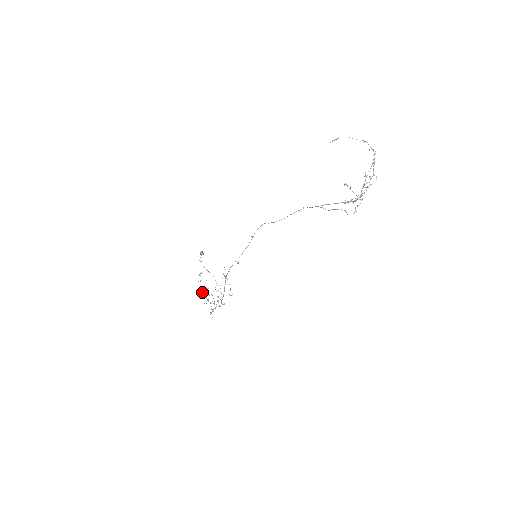
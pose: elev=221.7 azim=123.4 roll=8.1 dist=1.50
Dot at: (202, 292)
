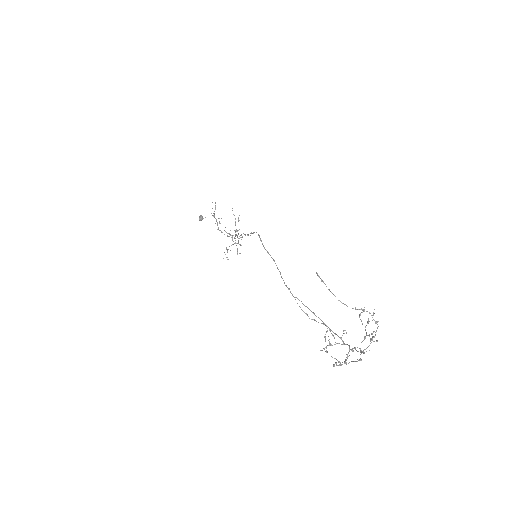
Dot at: occluded
